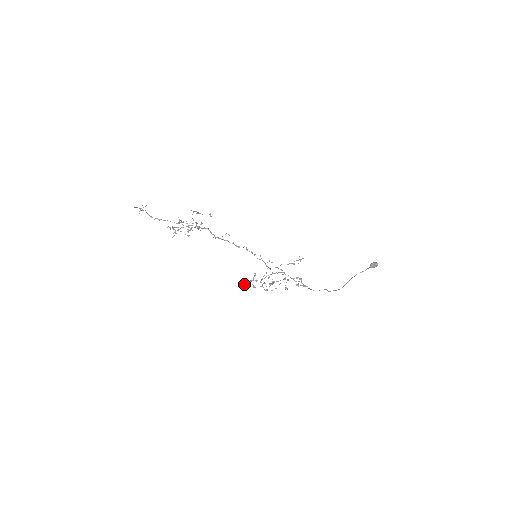
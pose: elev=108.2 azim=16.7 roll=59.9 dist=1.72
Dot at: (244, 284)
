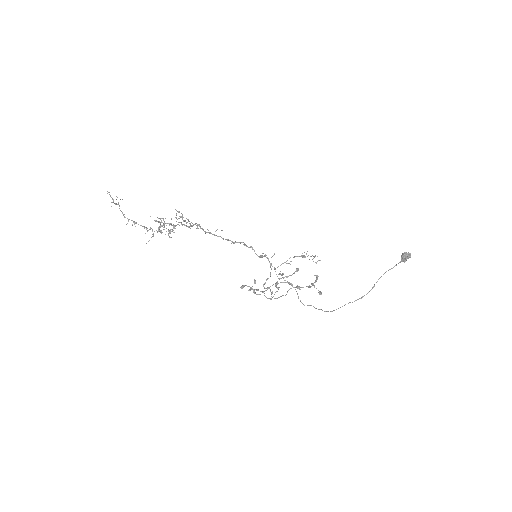
Dot at: (242, 286)
